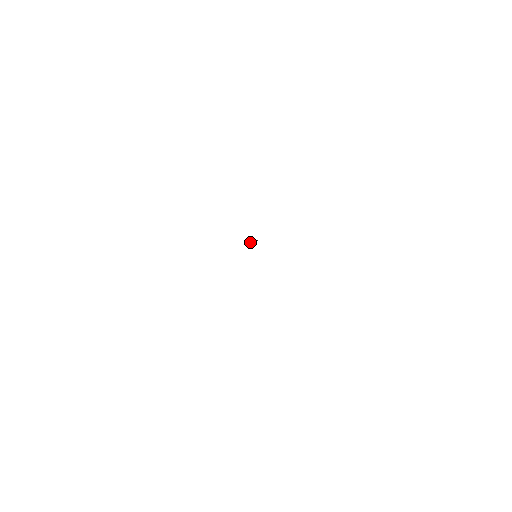
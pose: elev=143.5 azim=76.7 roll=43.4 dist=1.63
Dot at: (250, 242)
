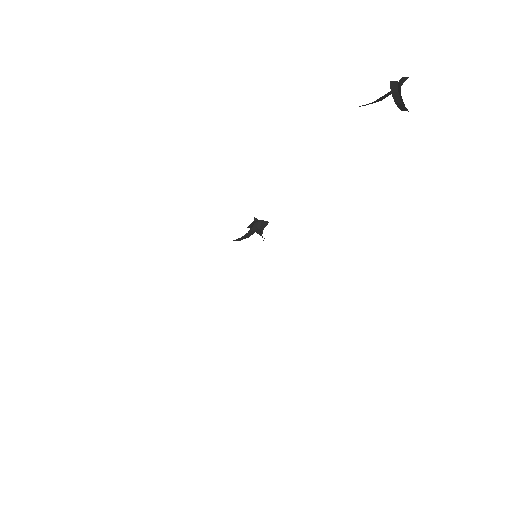
Dot at: (251, 227)
